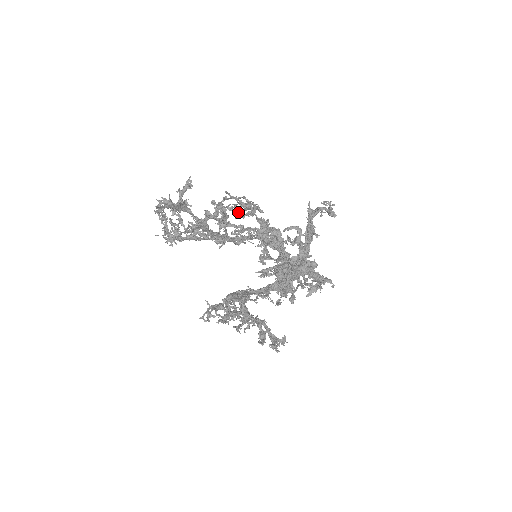
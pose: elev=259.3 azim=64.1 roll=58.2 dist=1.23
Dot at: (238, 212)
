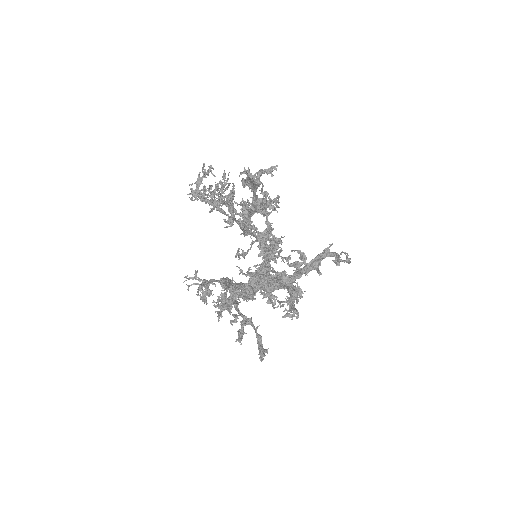
Dot at: occluded
